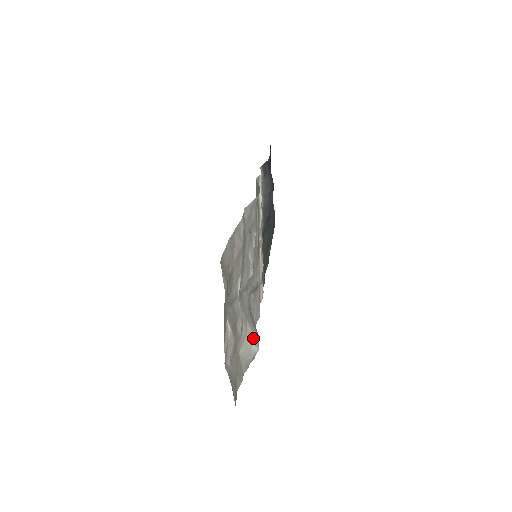
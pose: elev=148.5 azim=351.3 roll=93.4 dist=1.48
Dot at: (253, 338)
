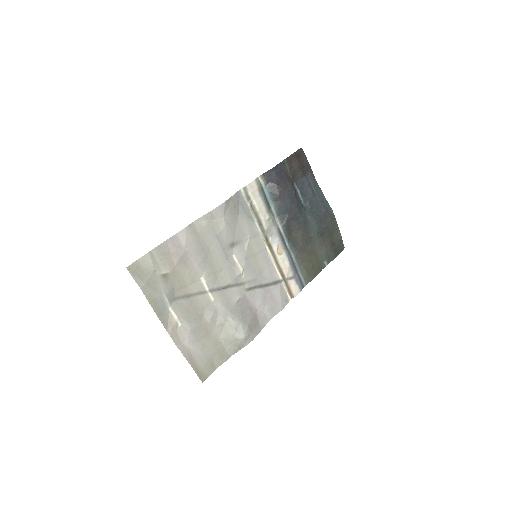
Dot at: (236, 327)
